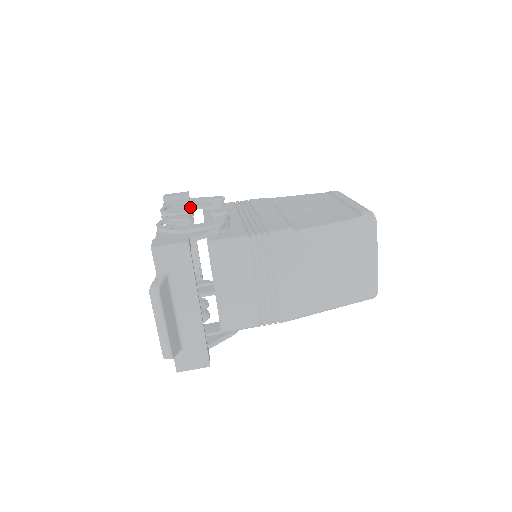
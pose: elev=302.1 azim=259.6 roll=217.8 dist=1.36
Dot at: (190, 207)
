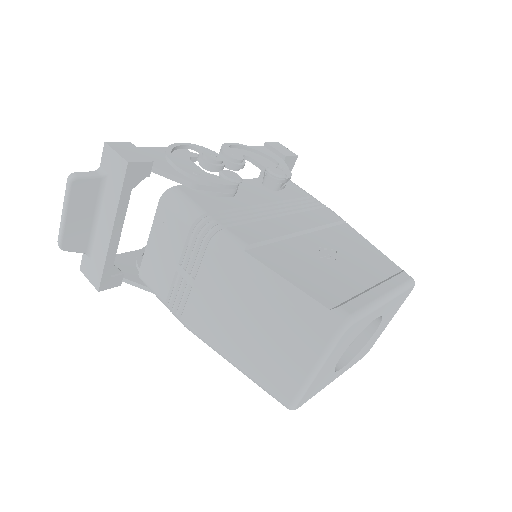
Dot at: (257, 162)
